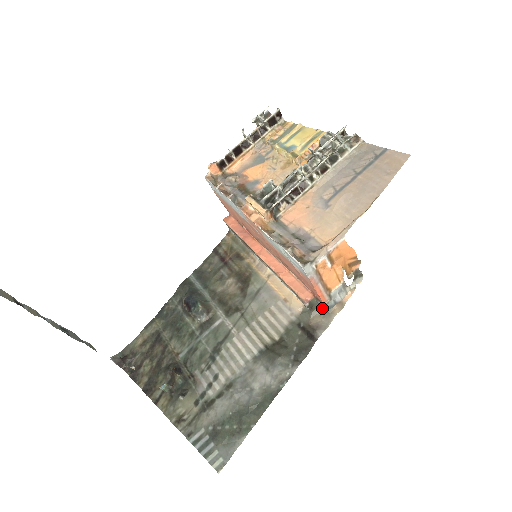
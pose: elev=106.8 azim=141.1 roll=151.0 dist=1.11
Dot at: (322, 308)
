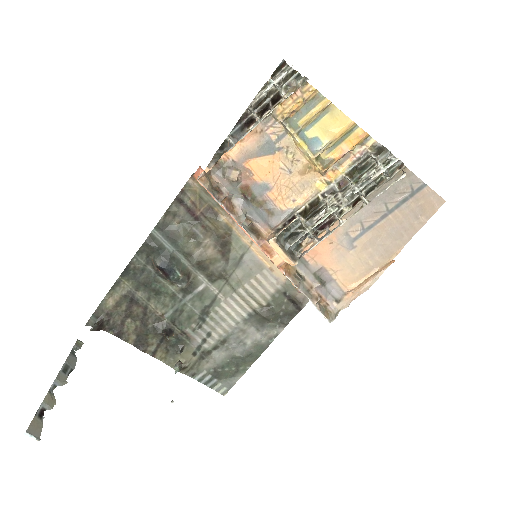
Dot at: occluded
